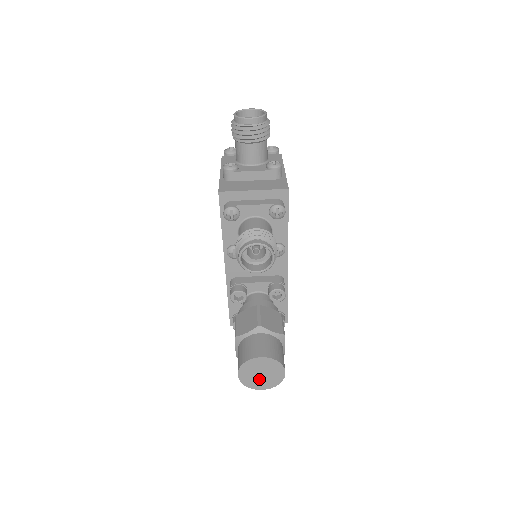
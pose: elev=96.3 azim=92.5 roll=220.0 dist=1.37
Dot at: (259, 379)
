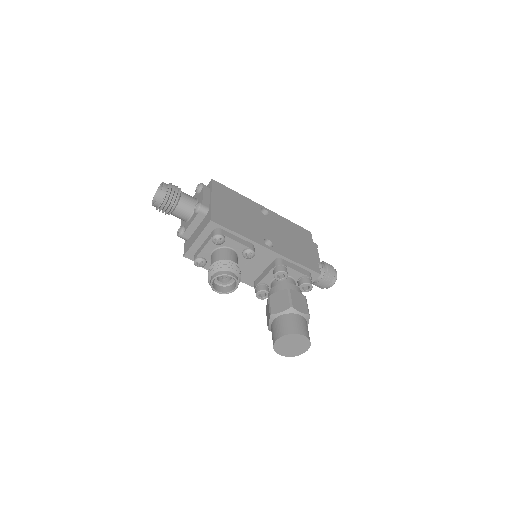
Dot at: (295, 348)
